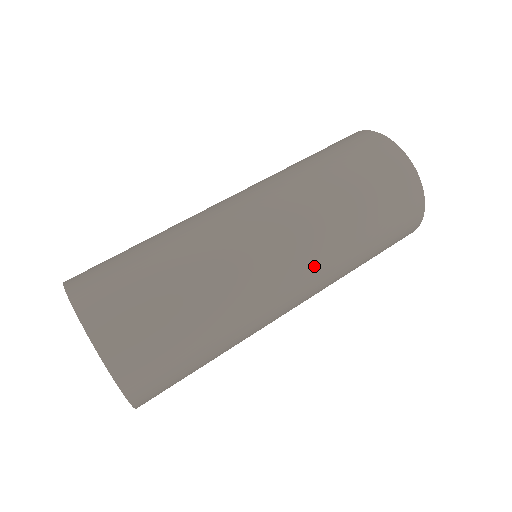
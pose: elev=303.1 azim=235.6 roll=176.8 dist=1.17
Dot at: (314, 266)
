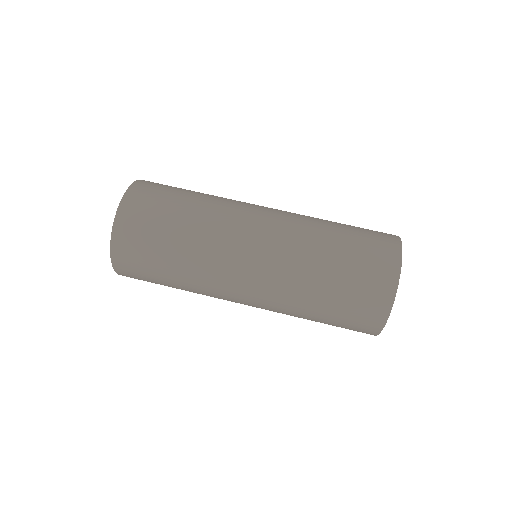
Dot at: (274, 261)
